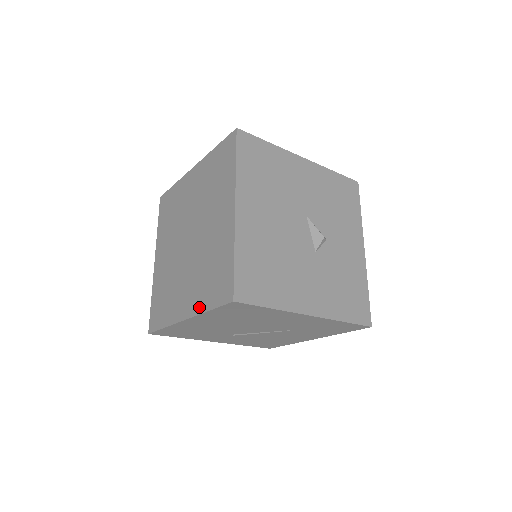
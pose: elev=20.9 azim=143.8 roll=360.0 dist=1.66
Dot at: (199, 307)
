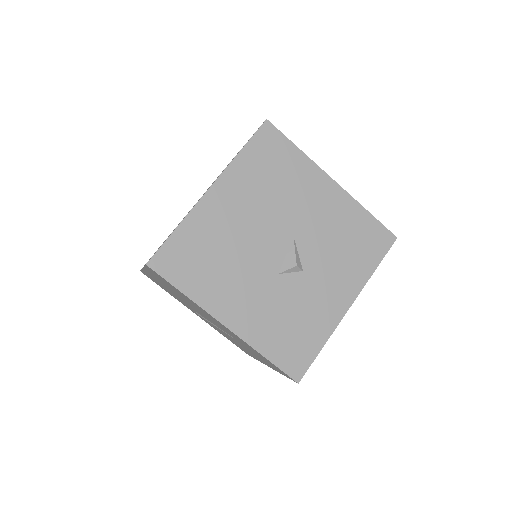
Dot at: occluded
